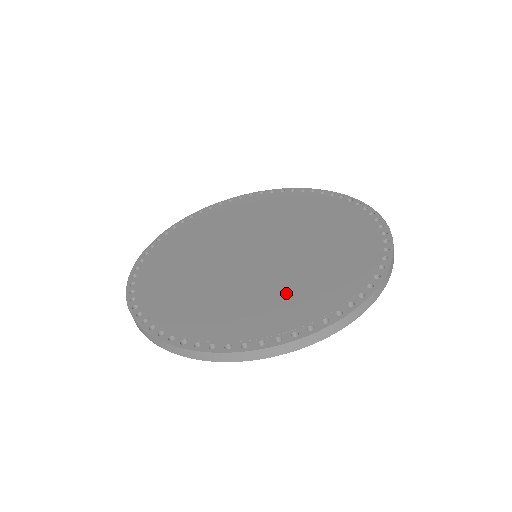
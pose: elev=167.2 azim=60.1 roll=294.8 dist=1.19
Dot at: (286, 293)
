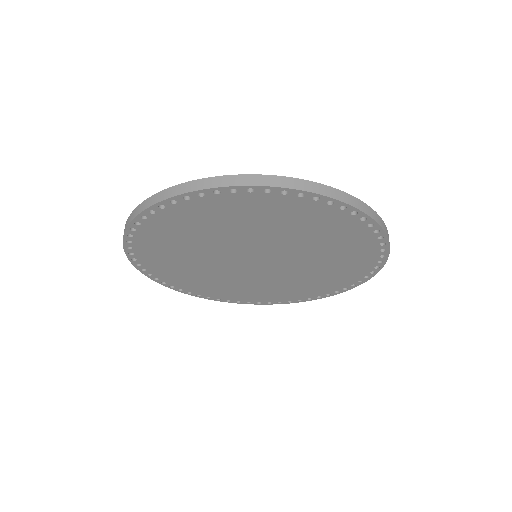
Dot at: occluded
